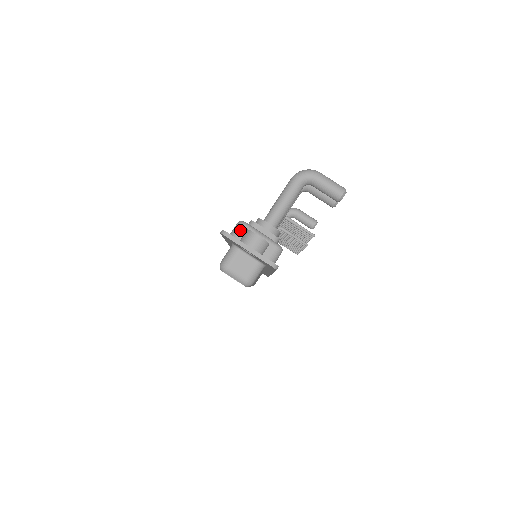
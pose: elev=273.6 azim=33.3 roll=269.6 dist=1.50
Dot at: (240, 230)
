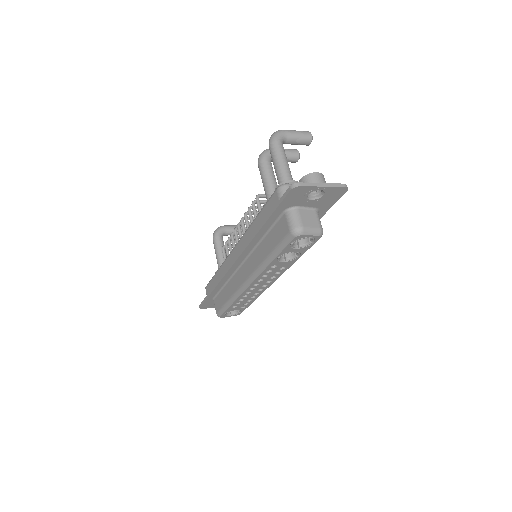
Dot at: occluded
